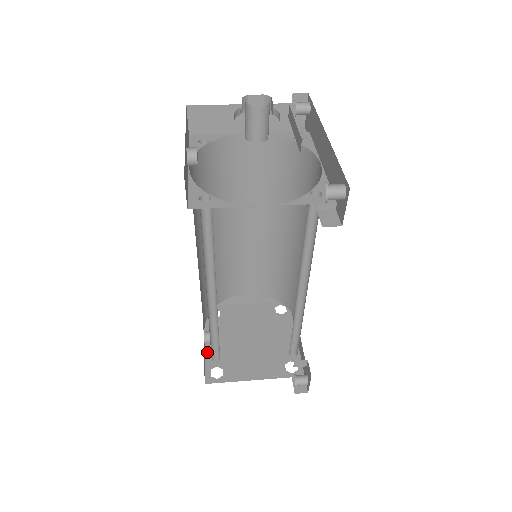
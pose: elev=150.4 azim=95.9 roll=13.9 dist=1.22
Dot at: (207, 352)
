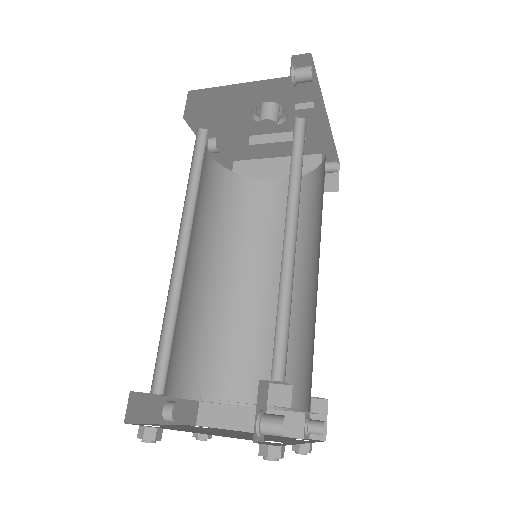
Dot at: (159, 424)
